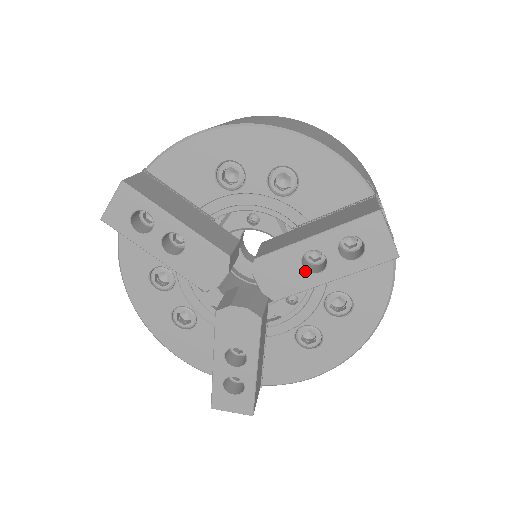
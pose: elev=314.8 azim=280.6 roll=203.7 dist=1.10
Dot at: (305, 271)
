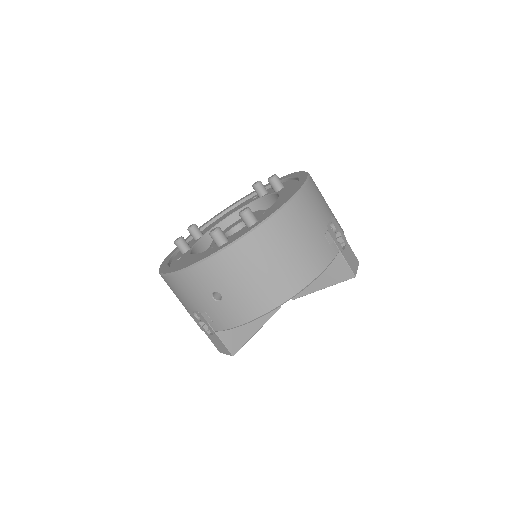
Dot at: occluded
